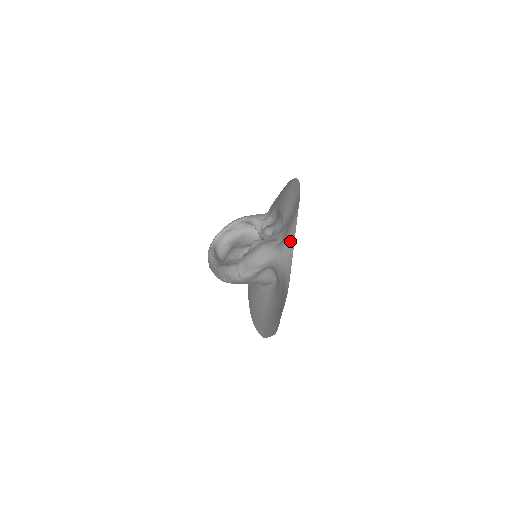
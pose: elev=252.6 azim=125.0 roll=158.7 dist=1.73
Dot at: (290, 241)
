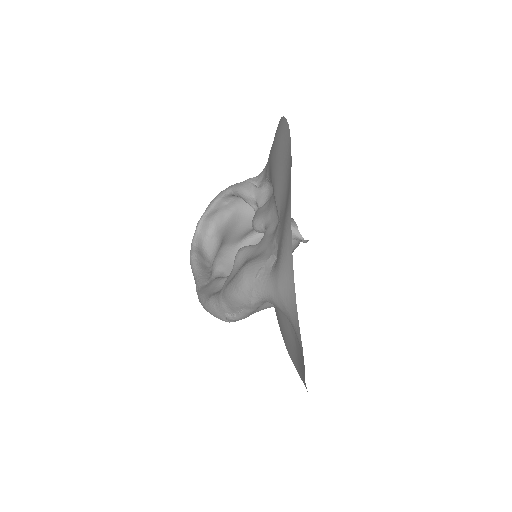
Dot at: (286, 270)
